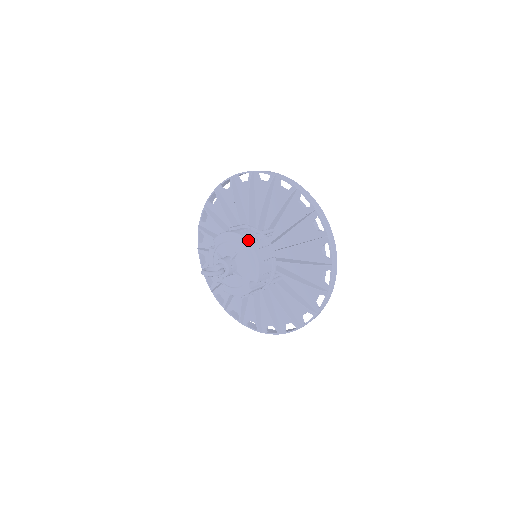
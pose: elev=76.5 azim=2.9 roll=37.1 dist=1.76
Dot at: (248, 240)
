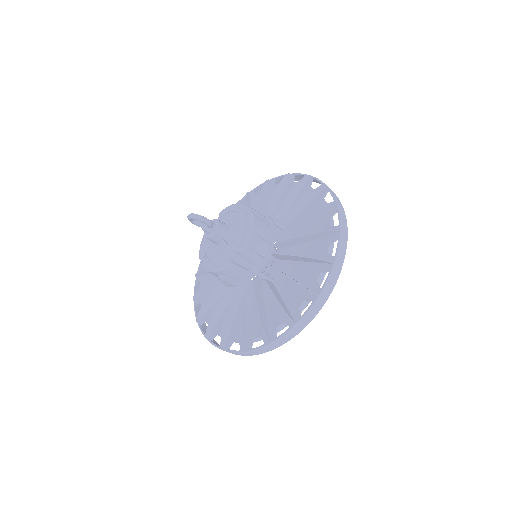
Dot at: occluded
